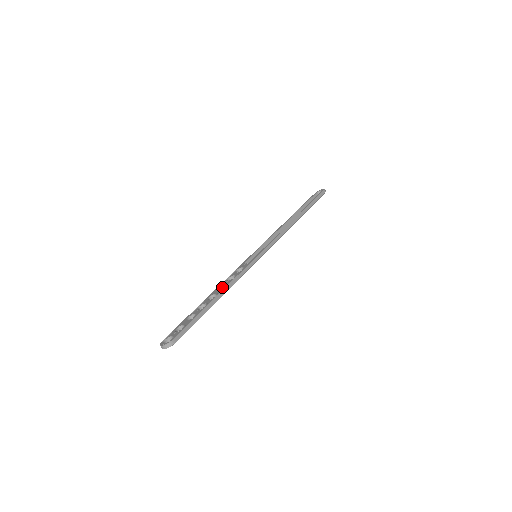
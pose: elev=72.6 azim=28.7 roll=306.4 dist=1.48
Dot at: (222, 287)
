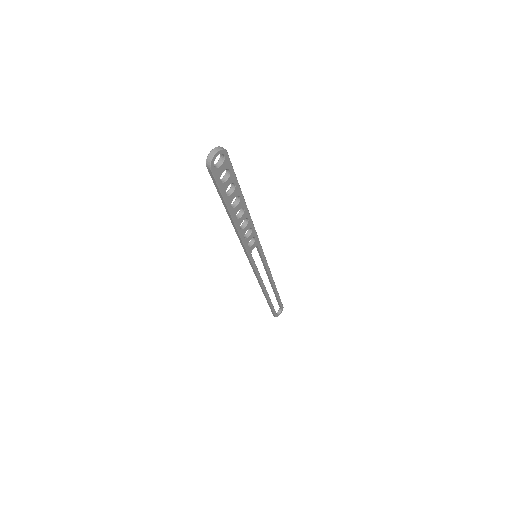
Dot at: (240, 227)
